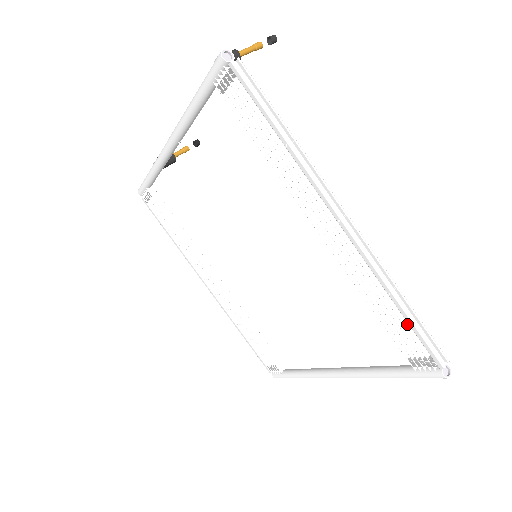
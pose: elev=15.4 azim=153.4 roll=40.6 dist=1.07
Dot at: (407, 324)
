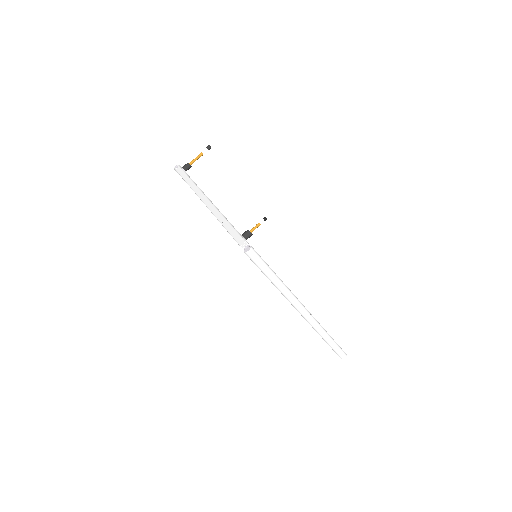
Dot at: occluded
